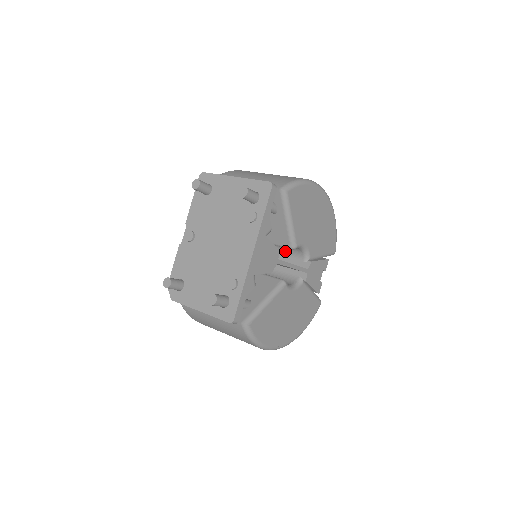
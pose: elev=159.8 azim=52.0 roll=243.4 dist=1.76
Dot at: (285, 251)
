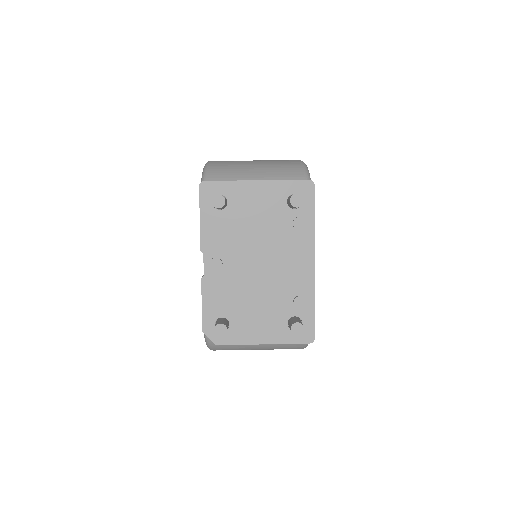
Dot at: occluded
